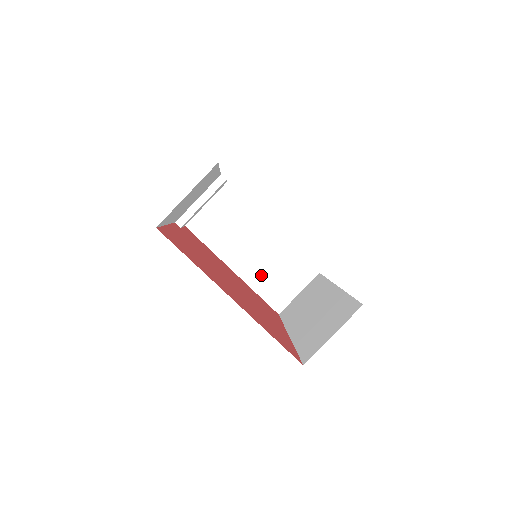
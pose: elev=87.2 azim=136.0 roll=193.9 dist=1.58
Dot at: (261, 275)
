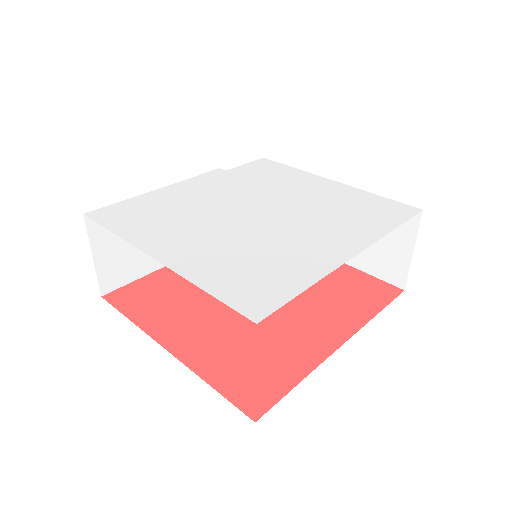
Dot at: occluded
